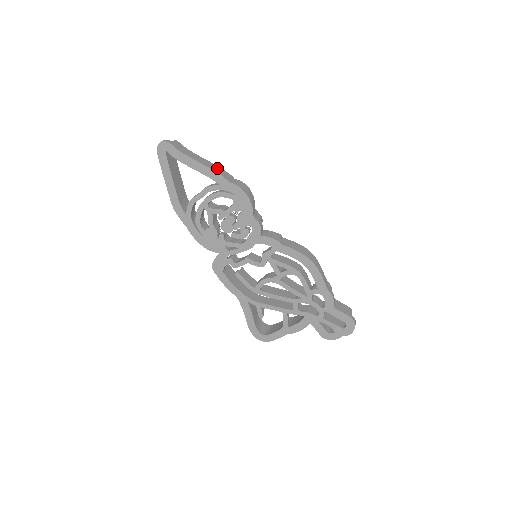
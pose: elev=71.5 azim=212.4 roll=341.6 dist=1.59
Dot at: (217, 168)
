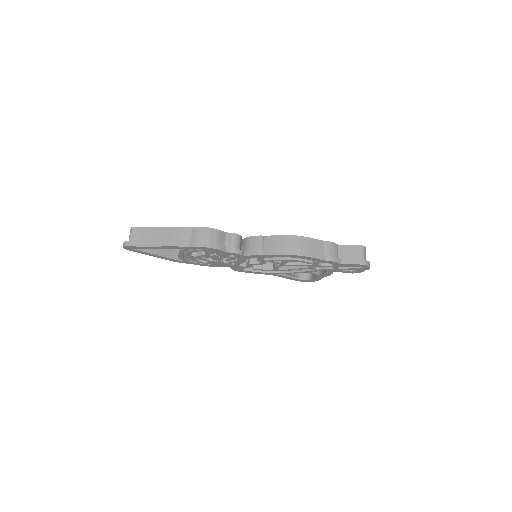
Dot at: (174, 231)
